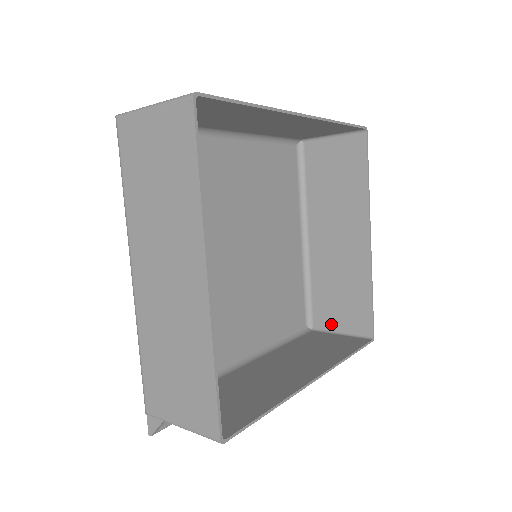
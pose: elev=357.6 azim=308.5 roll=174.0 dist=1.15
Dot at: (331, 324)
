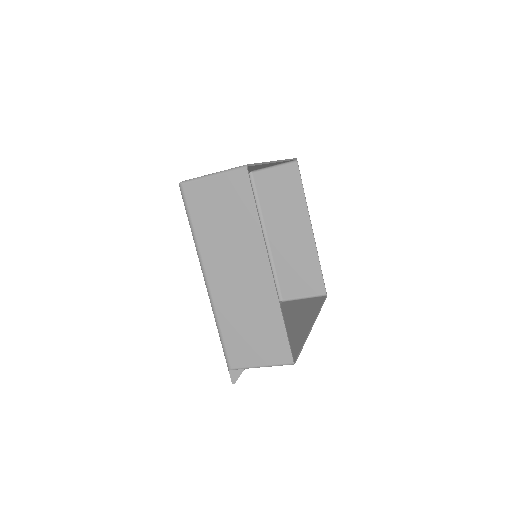
Dot at: (295, 294)
